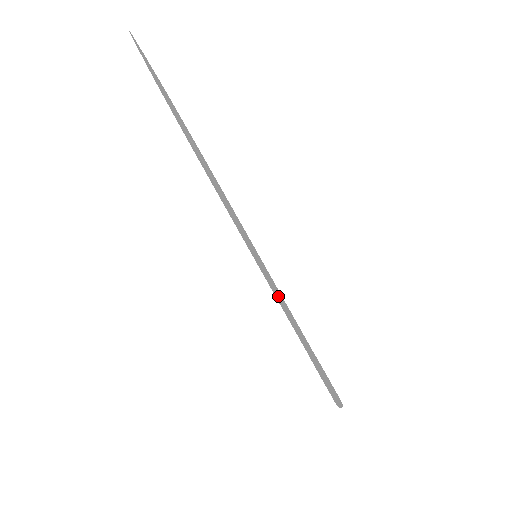
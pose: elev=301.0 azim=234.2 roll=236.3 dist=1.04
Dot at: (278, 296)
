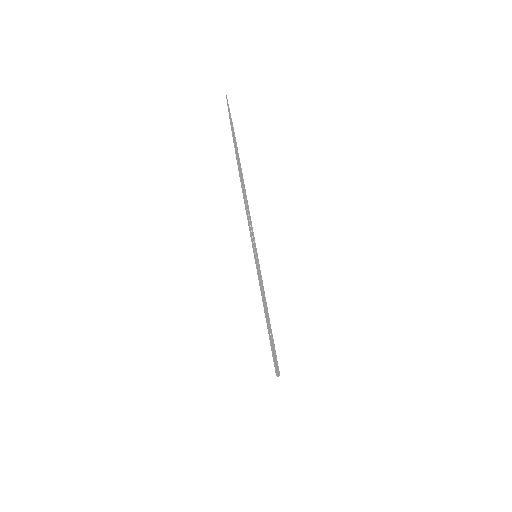
Dot at: (261, 287)
